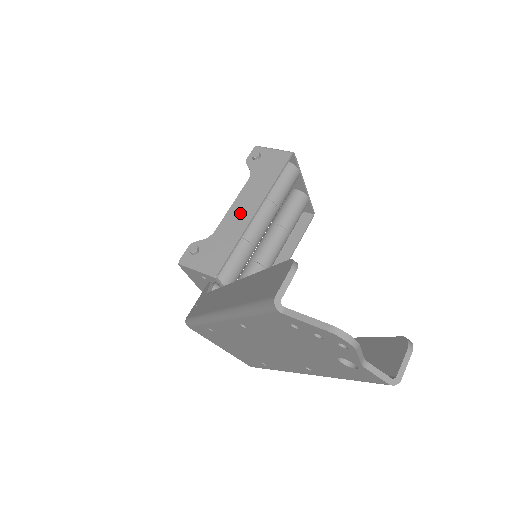
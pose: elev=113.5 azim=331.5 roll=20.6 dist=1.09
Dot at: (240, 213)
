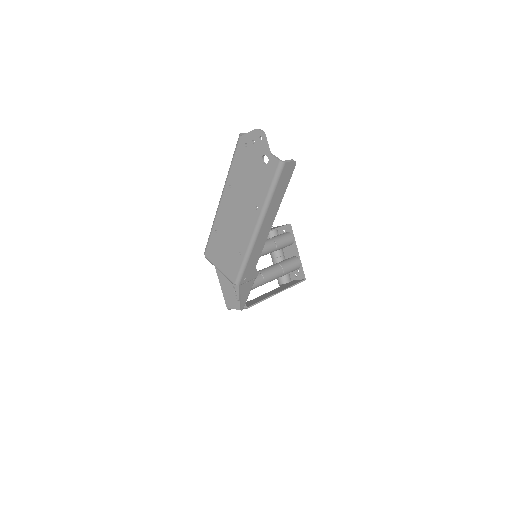
Dot at: occluded
